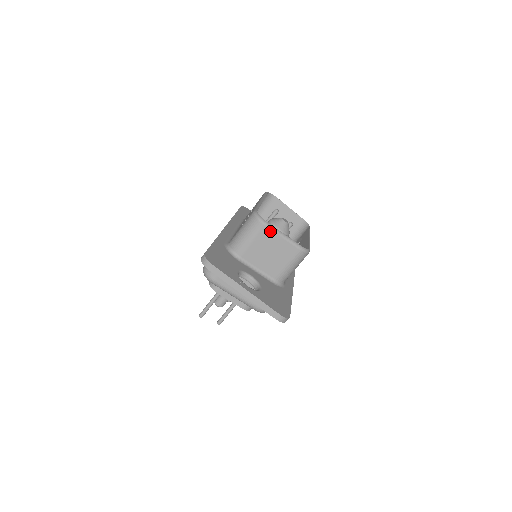
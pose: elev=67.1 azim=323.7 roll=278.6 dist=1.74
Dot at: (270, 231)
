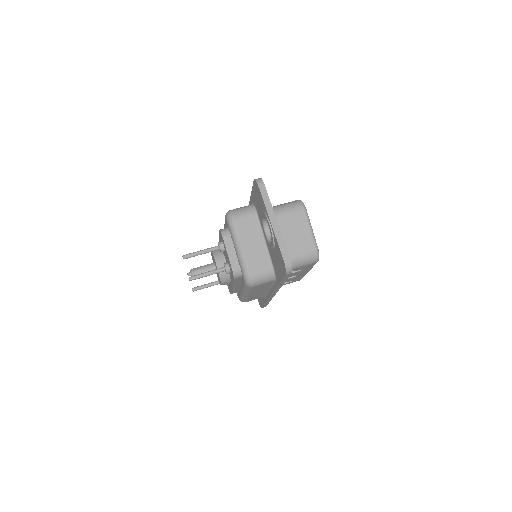
Dot at: (305, 217)
